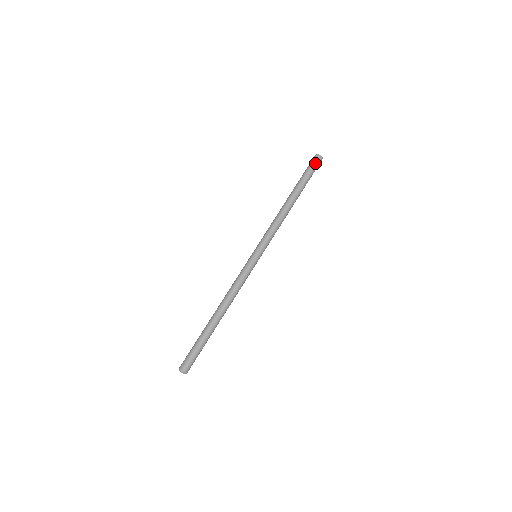
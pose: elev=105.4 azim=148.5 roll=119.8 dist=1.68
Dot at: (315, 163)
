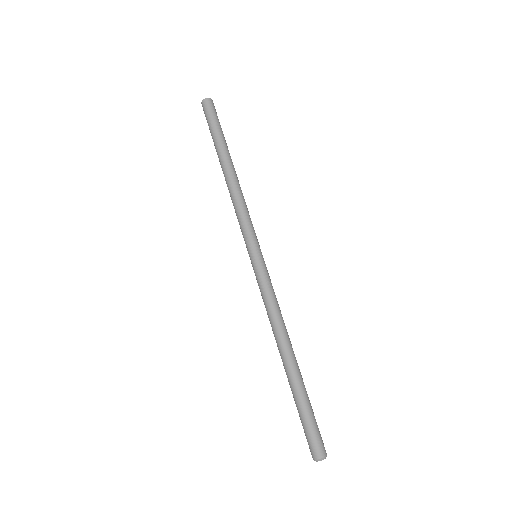
Dot at: occluded
